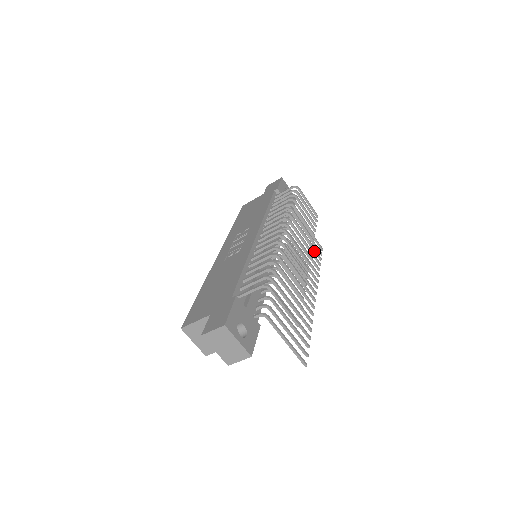
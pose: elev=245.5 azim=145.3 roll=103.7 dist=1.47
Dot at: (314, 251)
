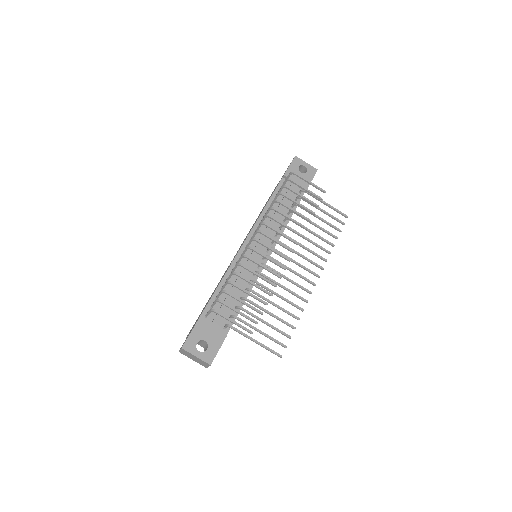
Dot at: (330, 226)
